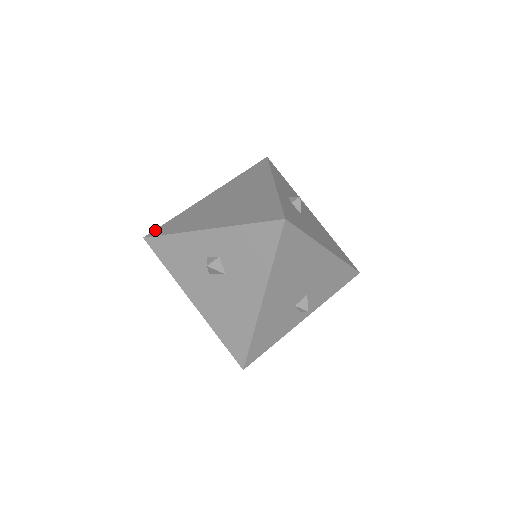
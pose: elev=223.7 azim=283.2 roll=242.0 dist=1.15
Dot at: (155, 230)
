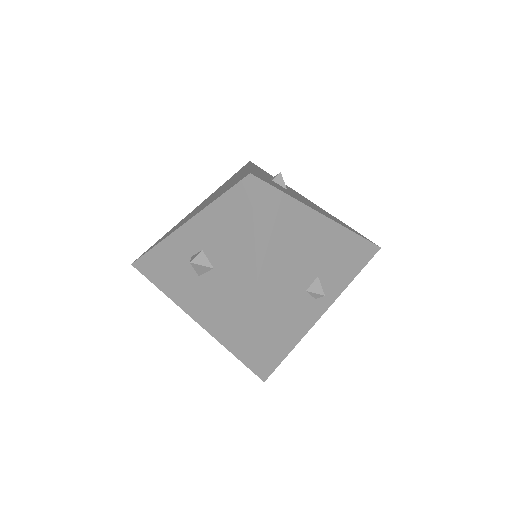
Dot at: (142, 254)
